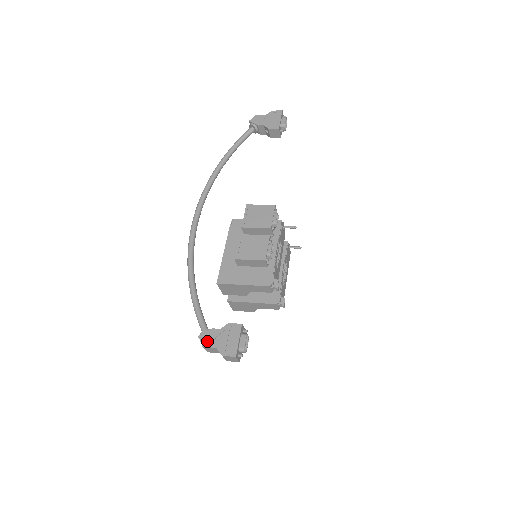
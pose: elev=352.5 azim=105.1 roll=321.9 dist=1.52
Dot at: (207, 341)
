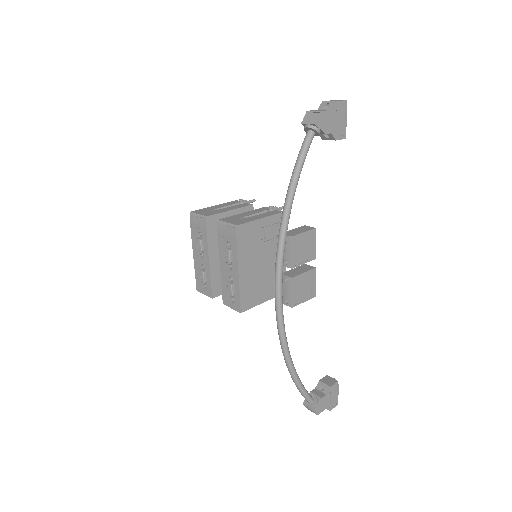
Dot at: (320, 410)
